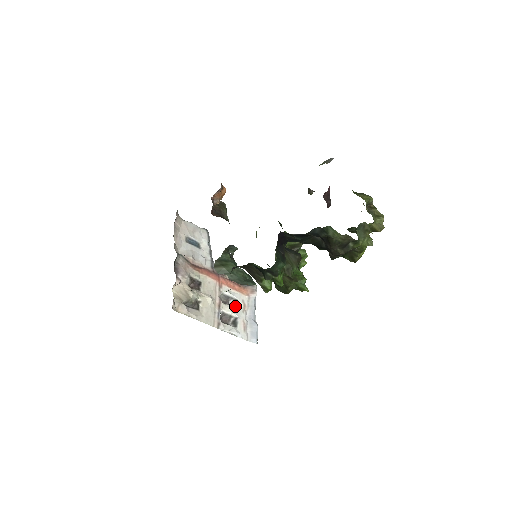
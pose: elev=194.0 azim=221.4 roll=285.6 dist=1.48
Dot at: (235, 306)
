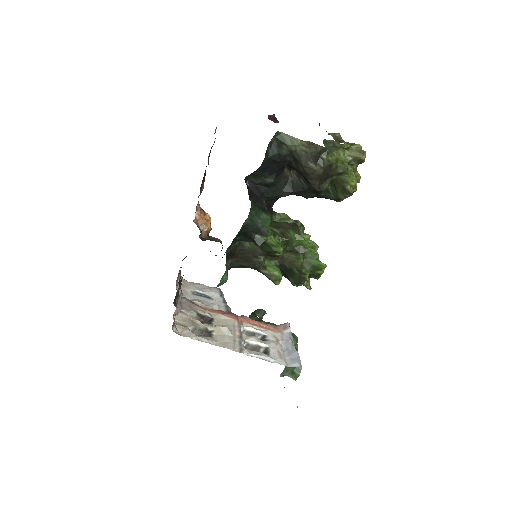
Dot at: (264, 340)
